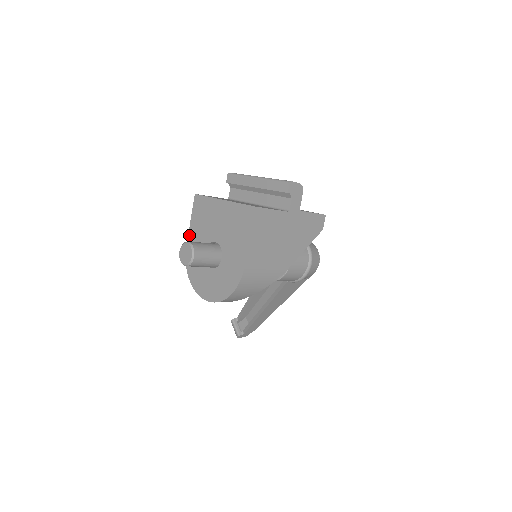
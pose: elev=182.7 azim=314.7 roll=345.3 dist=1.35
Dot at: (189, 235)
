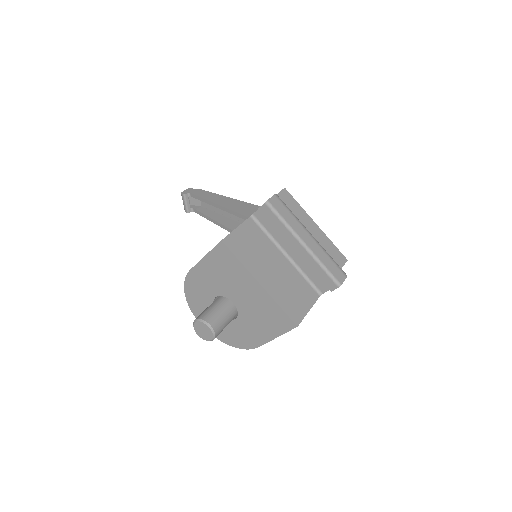
Dot at: (198, 266)
